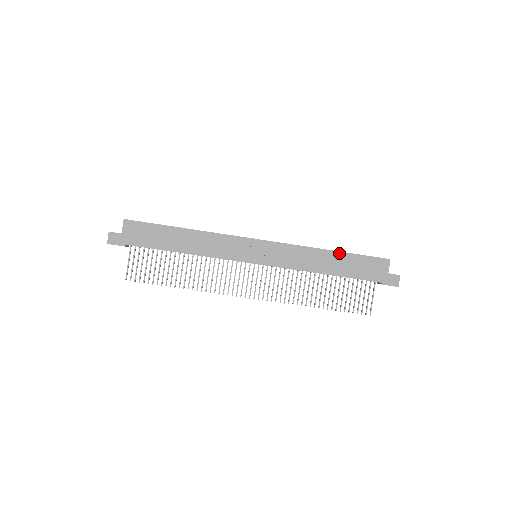
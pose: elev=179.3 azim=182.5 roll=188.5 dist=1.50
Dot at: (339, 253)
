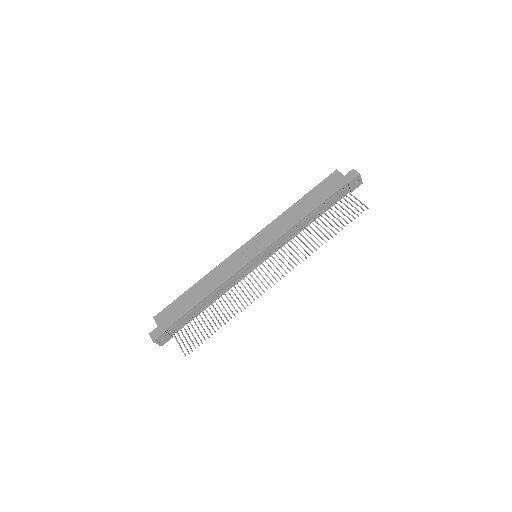
Dot at: (302, 199)
